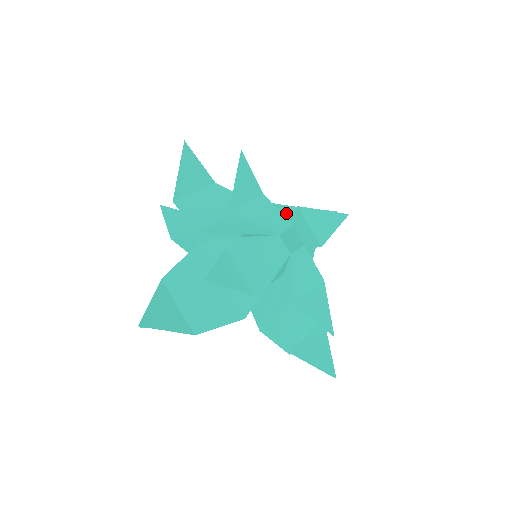
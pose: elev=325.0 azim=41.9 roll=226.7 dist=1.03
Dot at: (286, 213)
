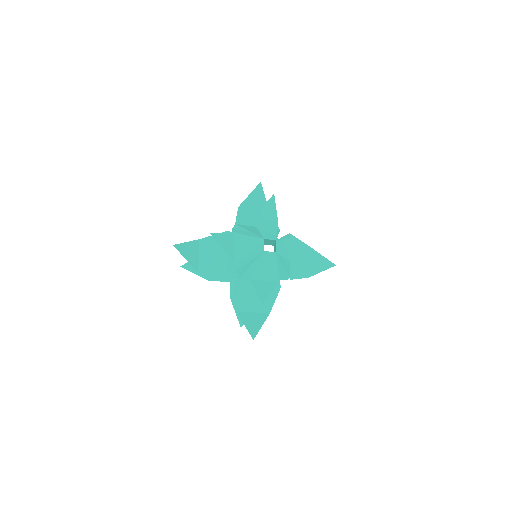
Dot at: (243, 216)
